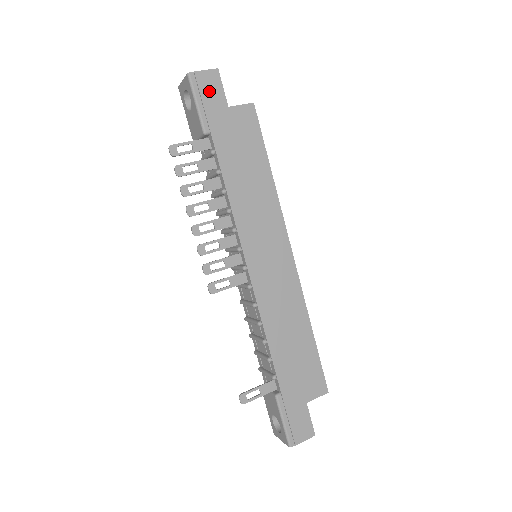
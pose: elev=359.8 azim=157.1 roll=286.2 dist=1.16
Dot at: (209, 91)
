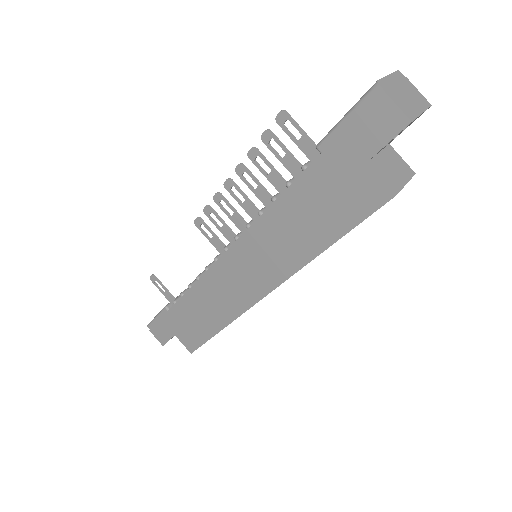
Dot at: (370, 126)
